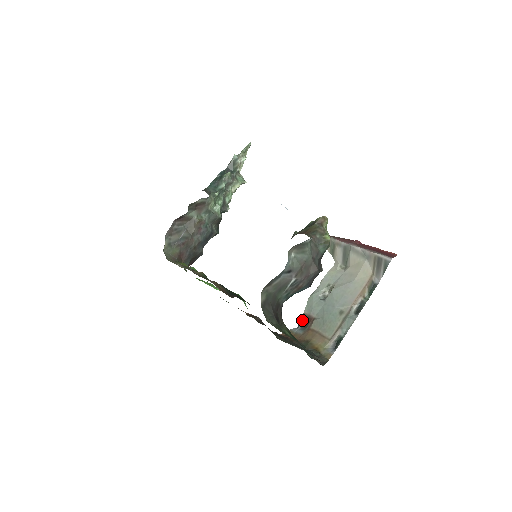
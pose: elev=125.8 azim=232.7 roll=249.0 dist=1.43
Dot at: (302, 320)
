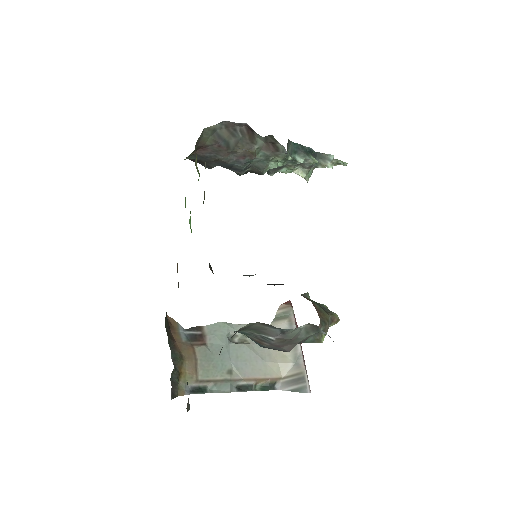
Dot at: (196, 330)
